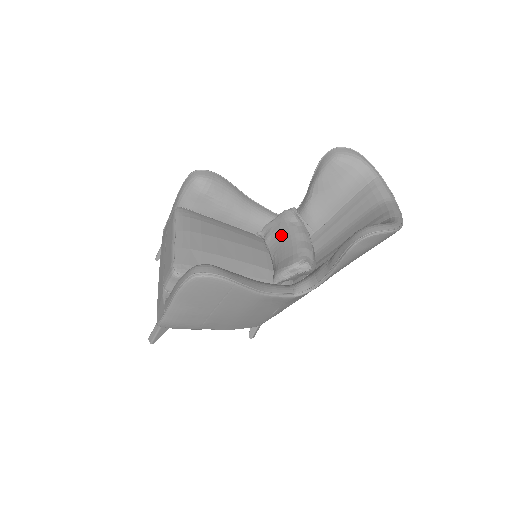
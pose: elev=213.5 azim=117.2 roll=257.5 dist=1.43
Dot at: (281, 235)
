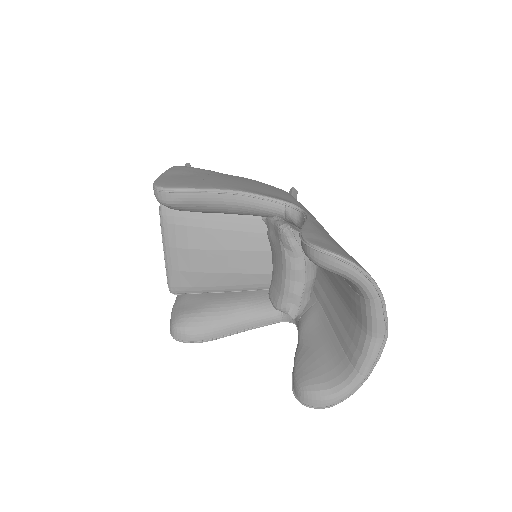
Dot at: (277, 253)
